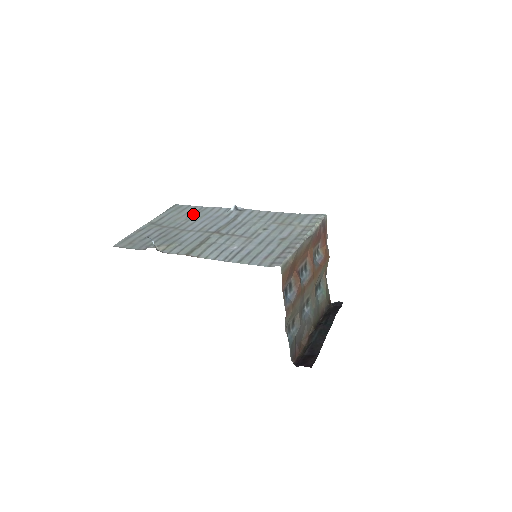
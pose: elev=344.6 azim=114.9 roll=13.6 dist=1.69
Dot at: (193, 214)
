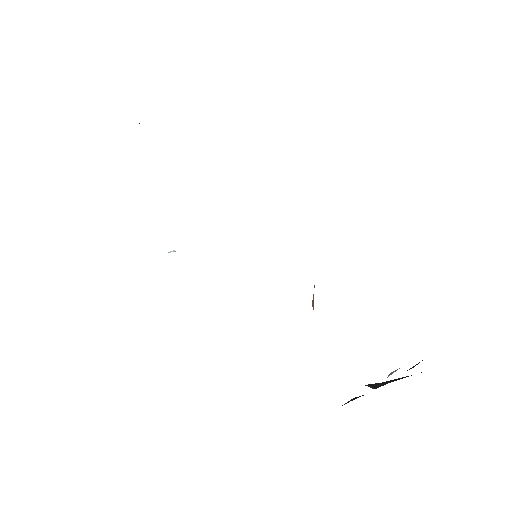
Dot at: occluded
